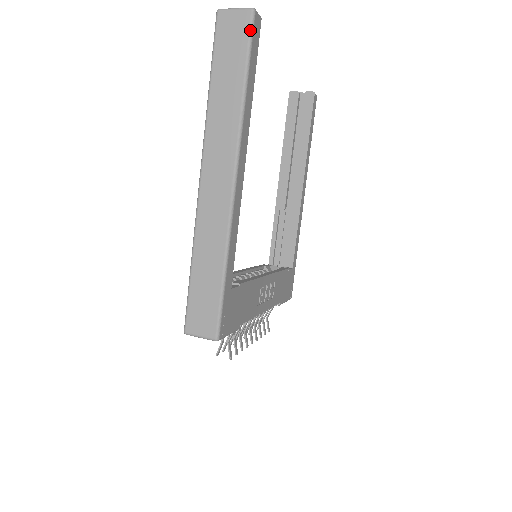
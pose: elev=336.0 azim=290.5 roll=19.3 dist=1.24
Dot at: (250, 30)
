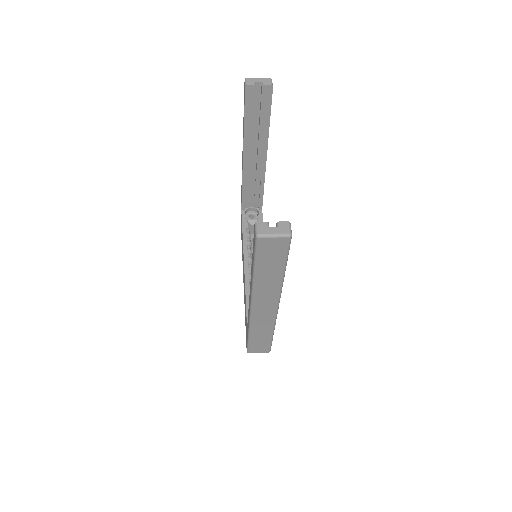
Dot at: (288, 247)
